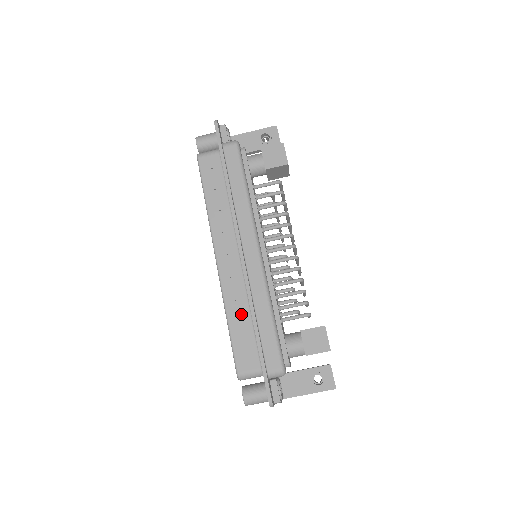
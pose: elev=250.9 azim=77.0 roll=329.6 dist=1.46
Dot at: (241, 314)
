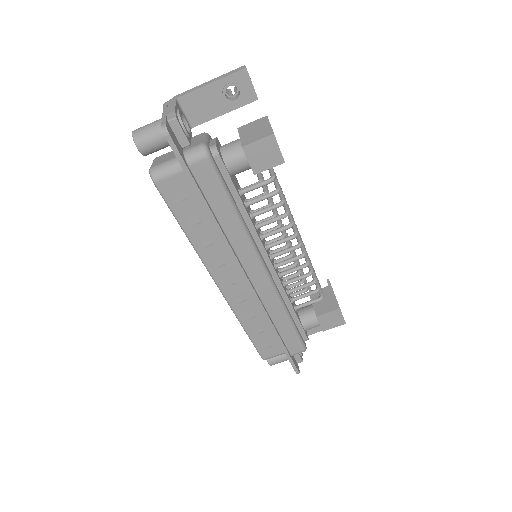
Dot at: (257, 323)
